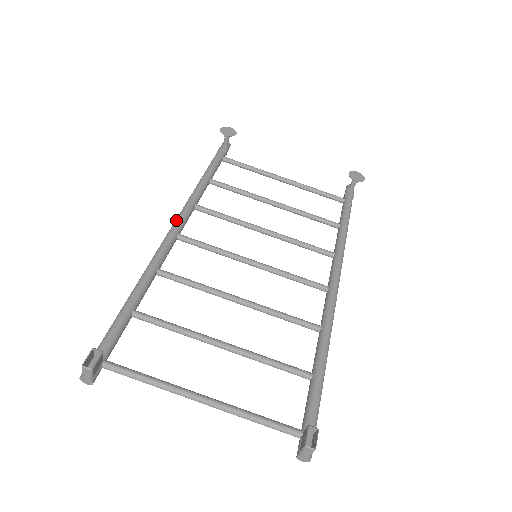
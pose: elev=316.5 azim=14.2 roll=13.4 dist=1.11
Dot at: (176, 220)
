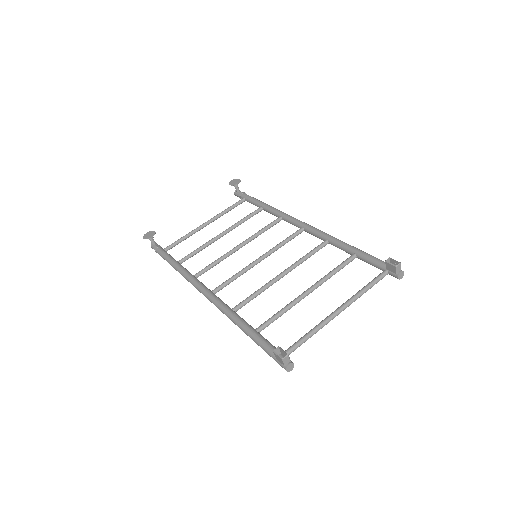
Dot at: (200, 289)
